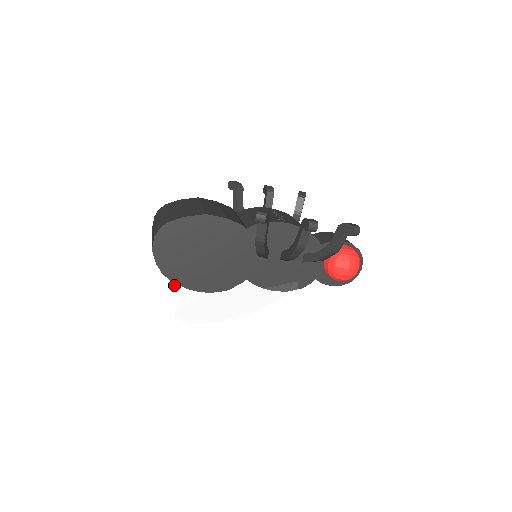
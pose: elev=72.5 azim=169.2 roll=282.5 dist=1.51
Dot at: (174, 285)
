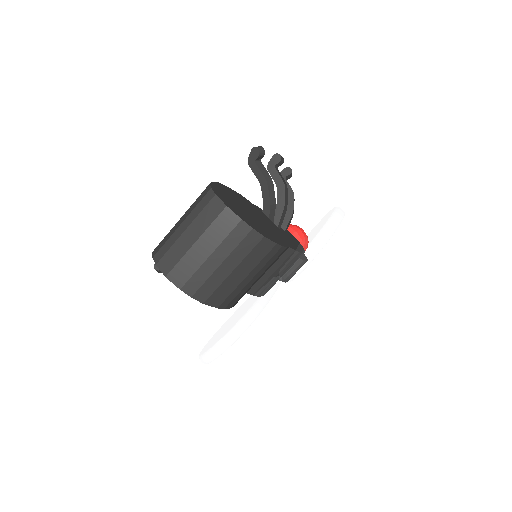
Dot at: (236, 334)
